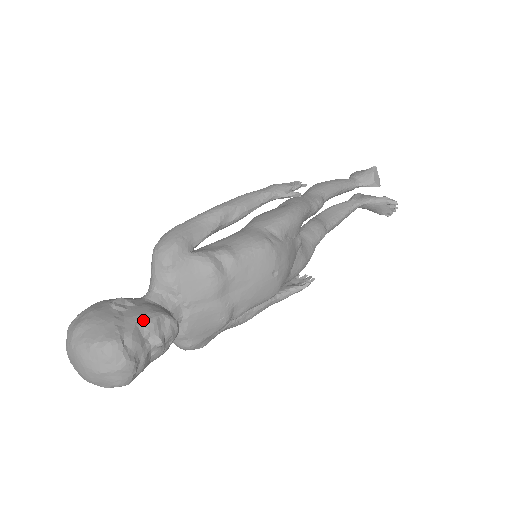
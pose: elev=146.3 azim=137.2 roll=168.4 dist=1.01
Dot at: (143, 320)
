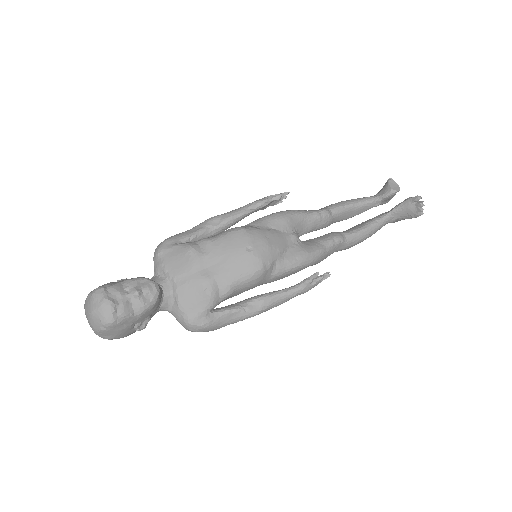
Dot at: (127, 280)
